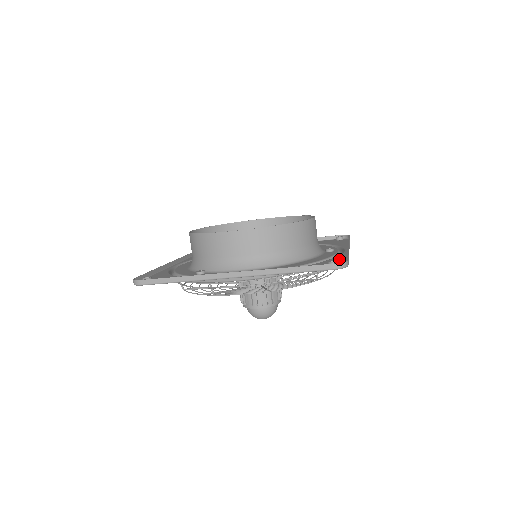
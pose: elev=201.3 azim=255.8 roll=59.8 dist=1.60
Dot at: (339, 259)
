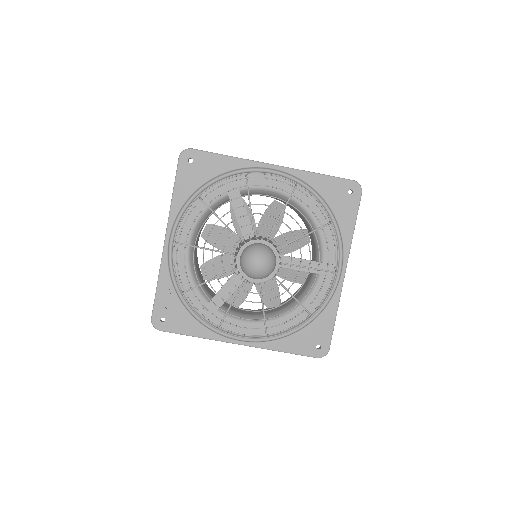
Dot at: (348, 222)
